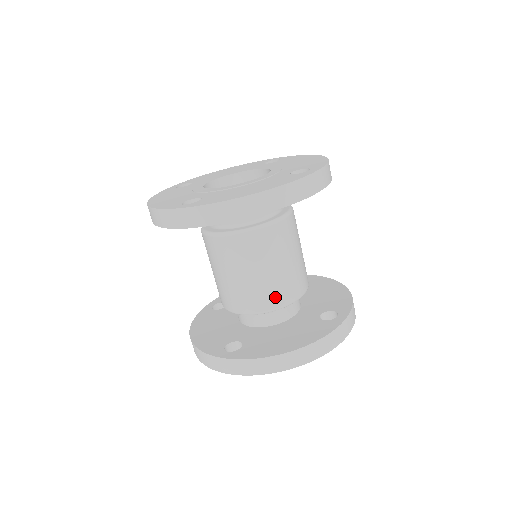
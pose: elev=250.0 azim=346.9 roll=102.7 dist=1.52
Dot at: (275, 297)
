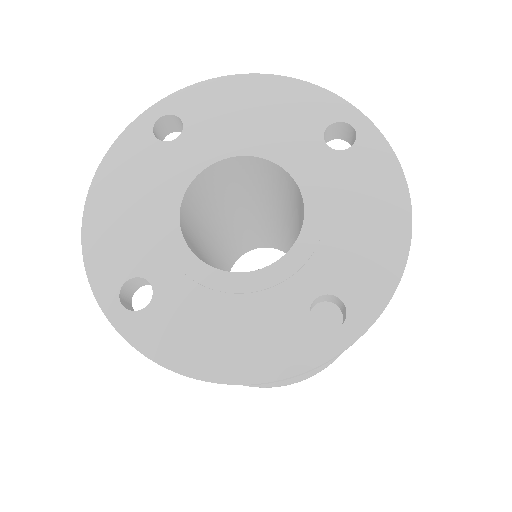
Dot at: occluded
